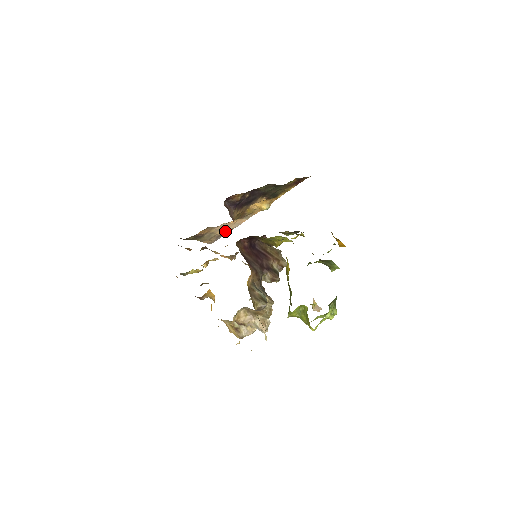
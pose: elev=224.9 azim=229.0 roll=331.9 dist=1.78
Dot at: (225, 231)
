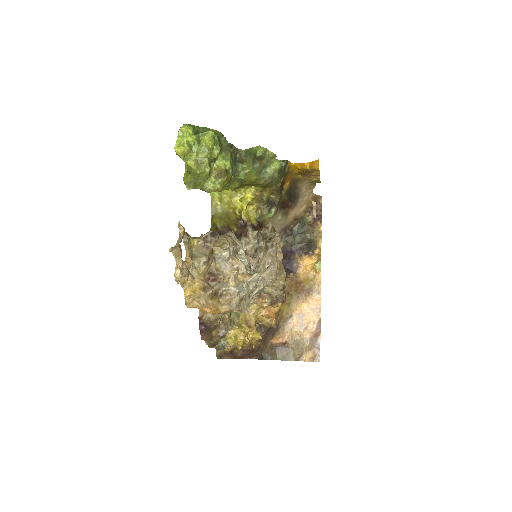
Dot at: (313, 329)
